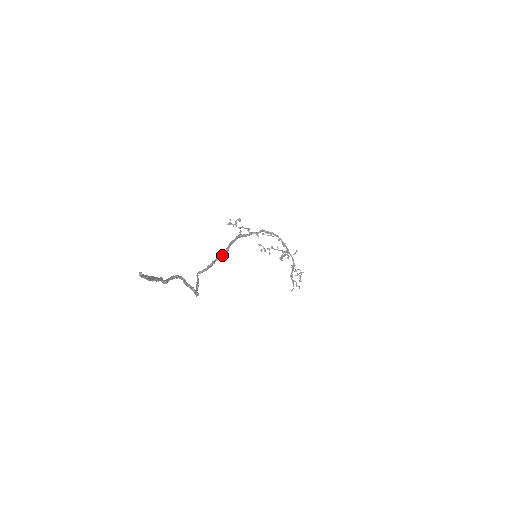
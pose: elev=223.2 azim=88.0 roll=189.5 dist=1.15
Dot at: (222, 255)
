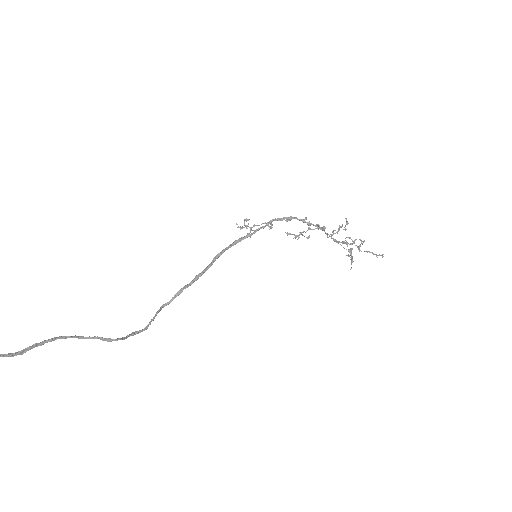
Dot at: (199, 275)
